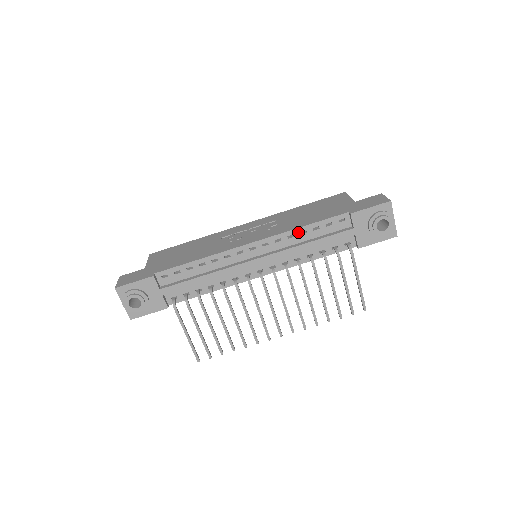
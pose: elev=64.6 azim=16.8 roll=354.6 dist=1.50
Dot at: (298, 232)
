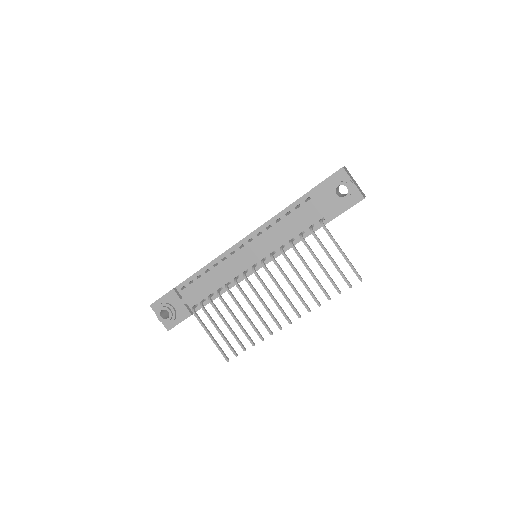
Dot at: (274, 221)
